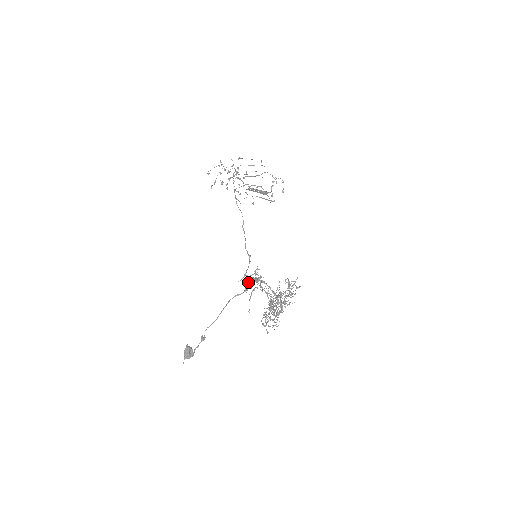
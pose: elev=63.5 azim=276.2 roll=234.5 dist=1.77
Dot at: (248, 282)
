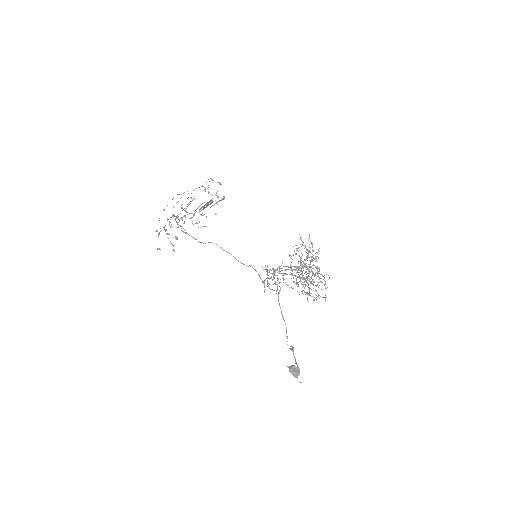
Dot at: occluded
